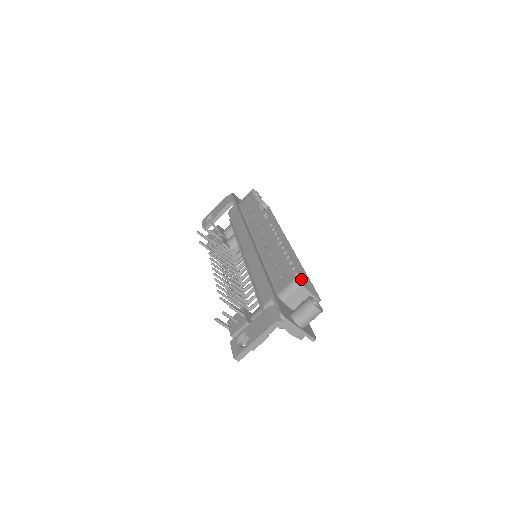
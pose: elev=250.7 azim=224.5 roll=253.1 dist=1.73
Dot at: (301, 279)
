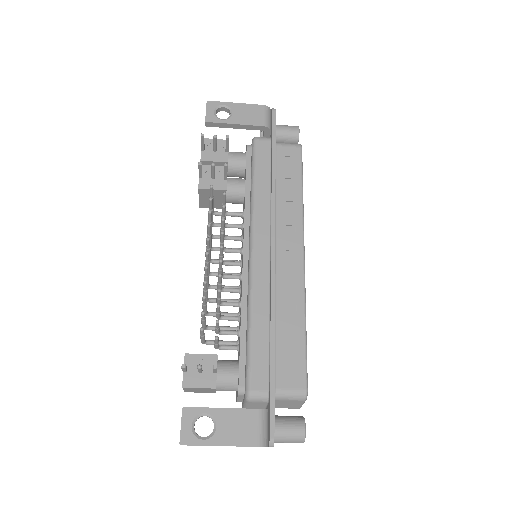
Dot at: occluded
